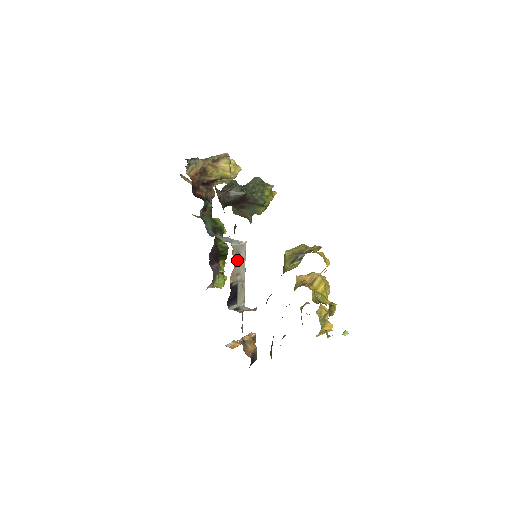
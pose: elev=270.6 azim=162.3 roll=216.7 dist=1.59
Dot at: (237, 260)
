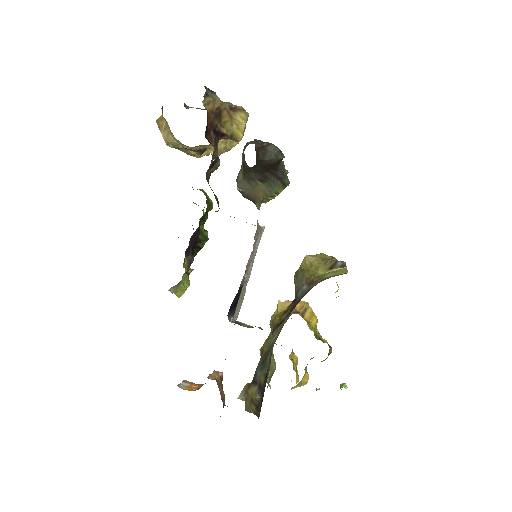
Dot at: (253, 248)
